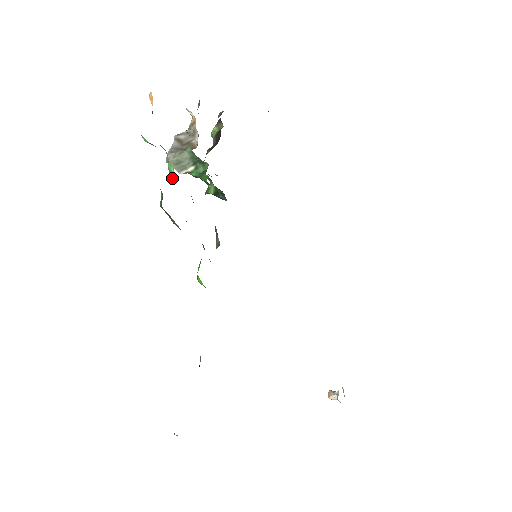
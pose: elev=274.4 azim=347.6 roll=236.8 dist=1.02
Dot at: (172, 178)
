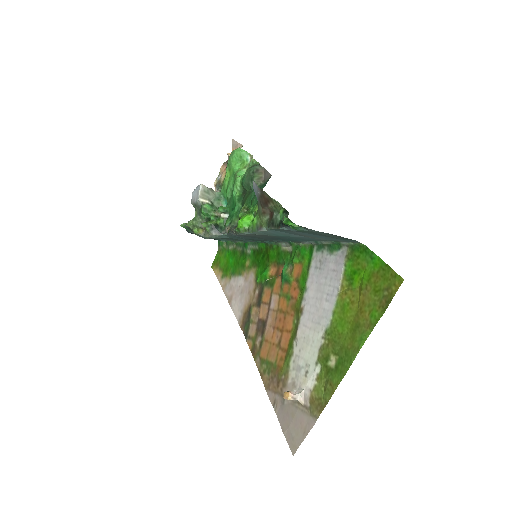
Dot at: (241, 176)
